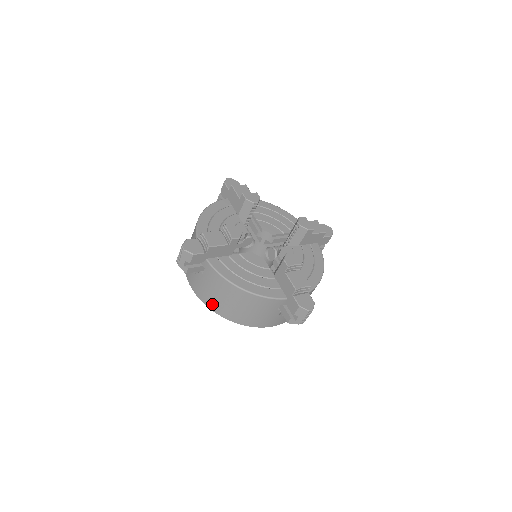
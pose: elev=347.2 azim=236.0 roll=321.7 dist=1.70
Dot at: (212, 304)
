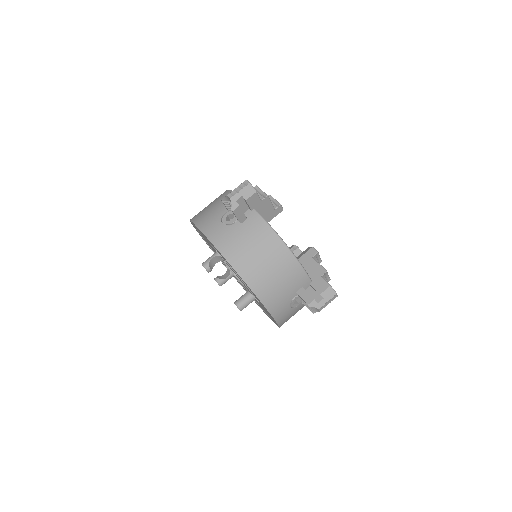
Dot at: (238, 259)
